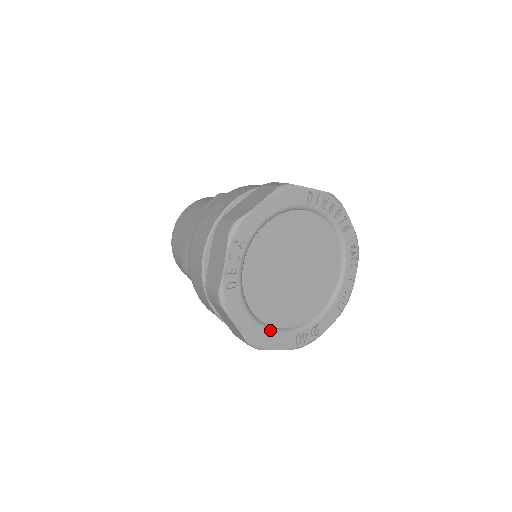
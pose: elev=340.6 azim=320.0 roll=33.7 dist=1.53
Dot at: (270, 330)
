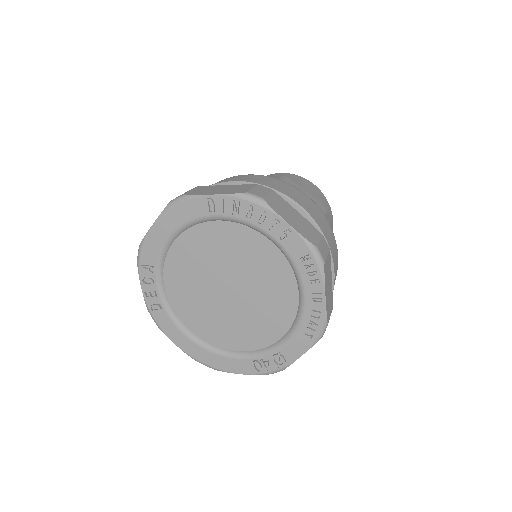
Dot at: (217, 352)
